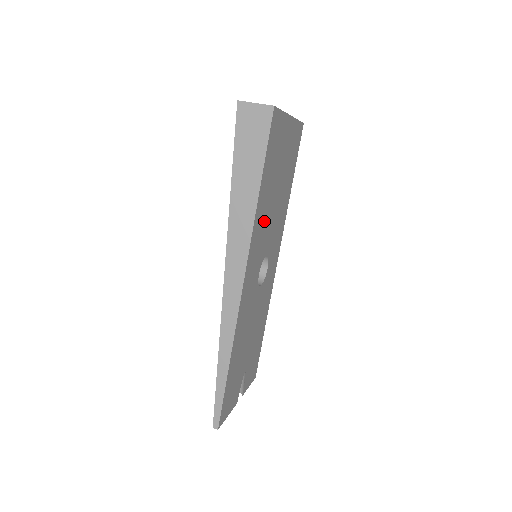
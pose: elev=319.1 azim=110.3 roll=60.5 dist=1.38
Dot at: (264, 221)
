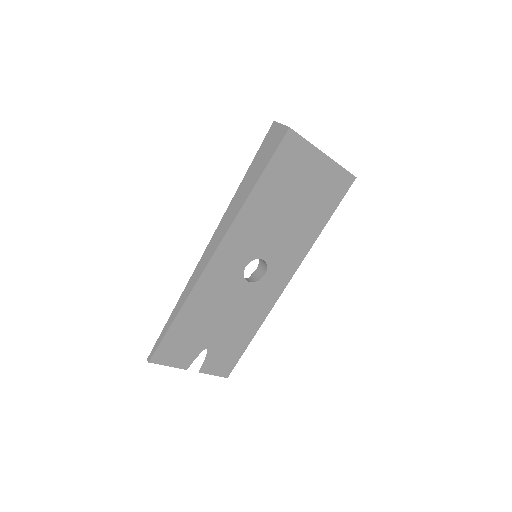
Dot at: (262, 221)
